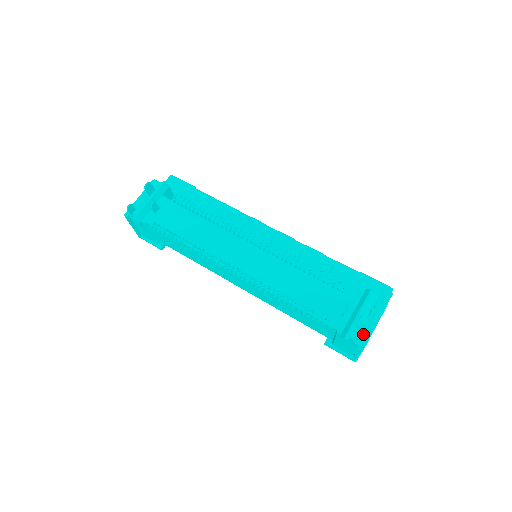
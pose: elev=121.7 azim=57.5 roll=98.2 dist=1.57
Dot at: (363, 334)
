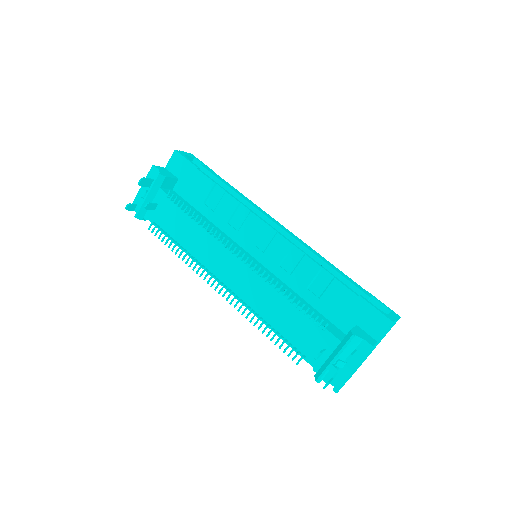
Dot at: (340, 376)
